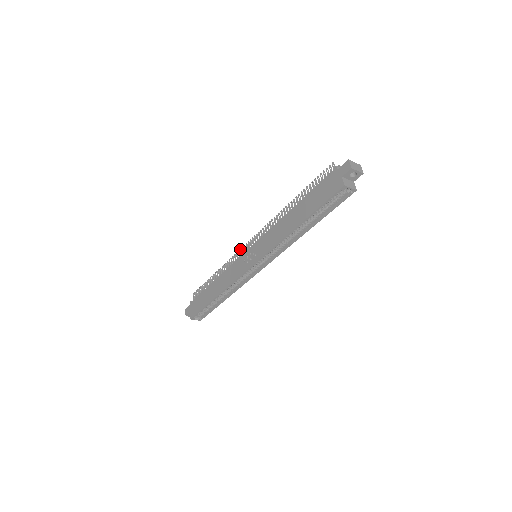
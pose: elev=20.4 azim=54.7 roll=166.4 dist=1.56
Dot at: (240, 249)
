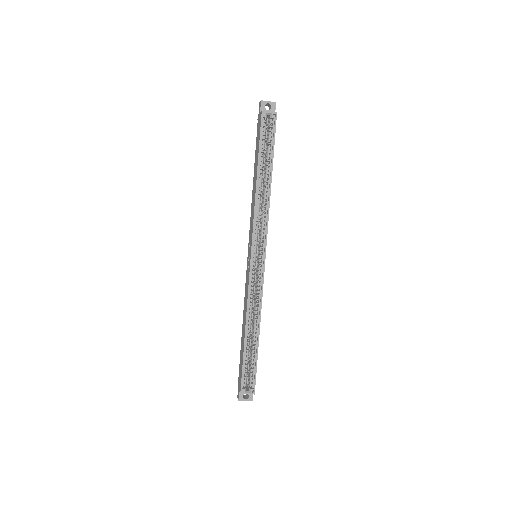
Dot at: occluded
